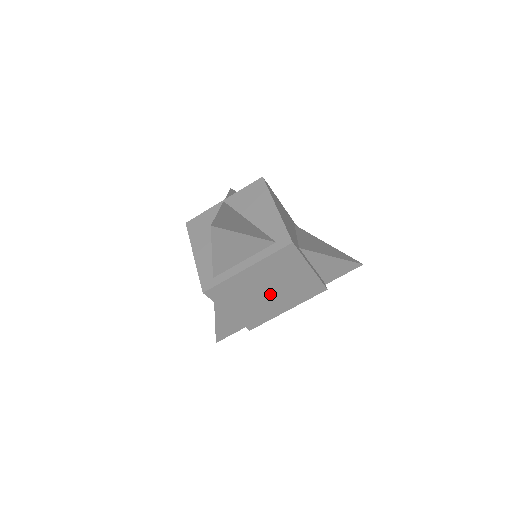
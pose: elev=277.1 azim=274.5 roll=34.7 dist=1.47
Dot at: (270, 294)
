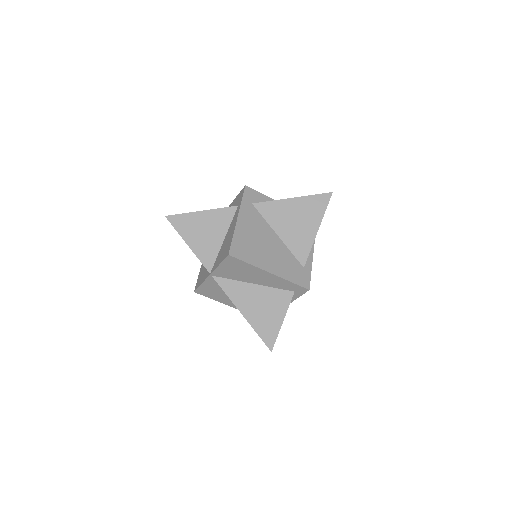
Dot at: occluded
